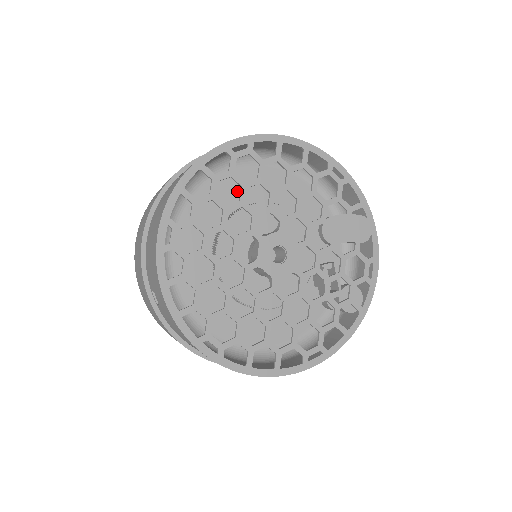
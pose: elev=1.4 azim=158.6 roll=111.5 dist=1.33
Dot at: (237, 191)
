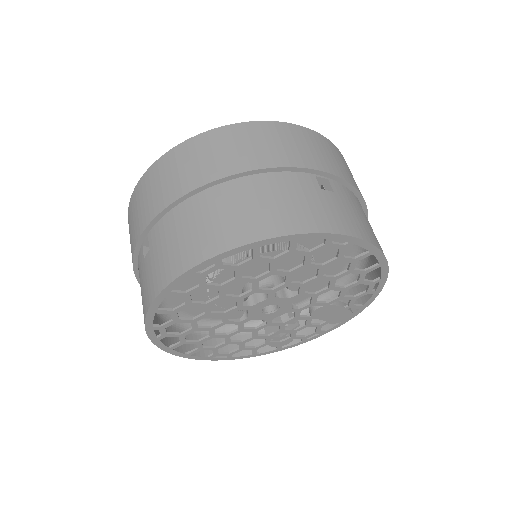
Dot at: occluded
